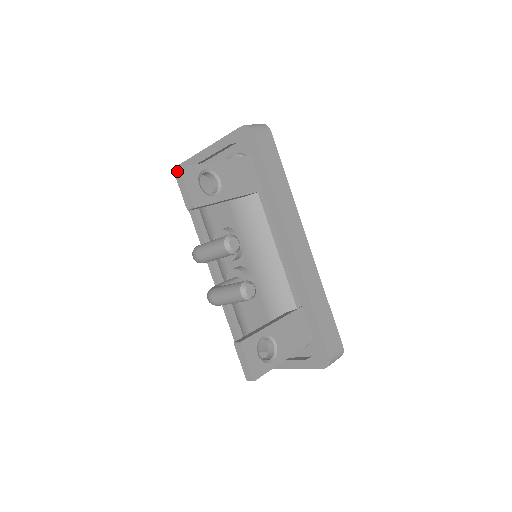
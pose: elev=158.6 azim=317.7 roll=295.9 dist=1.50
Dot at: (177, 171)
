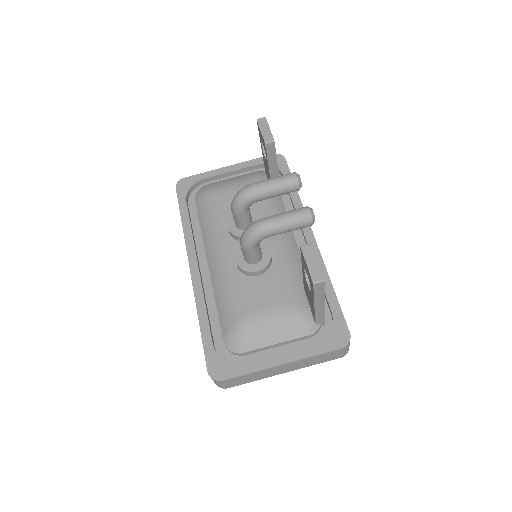
Dot at: (262, 118)
